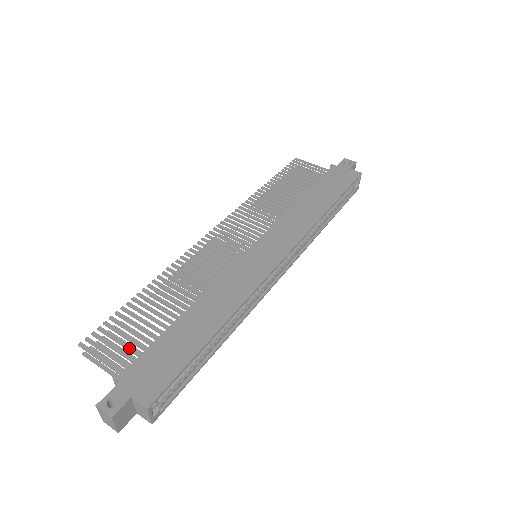
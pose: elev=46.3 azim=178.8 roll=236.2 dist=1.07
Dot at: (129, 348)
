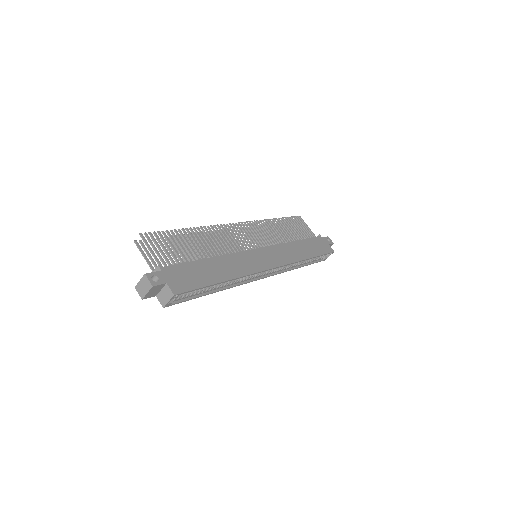
Dot at: (170, 256)
